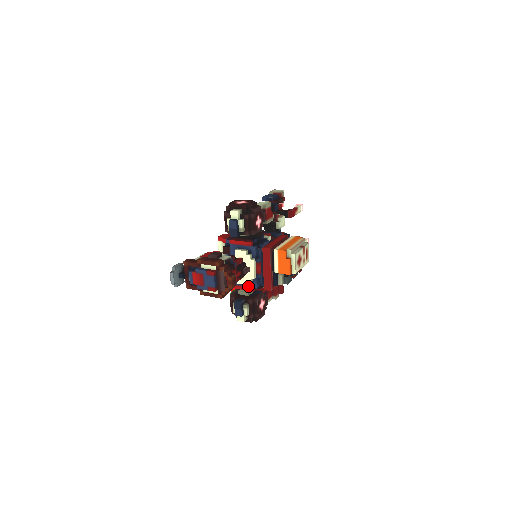
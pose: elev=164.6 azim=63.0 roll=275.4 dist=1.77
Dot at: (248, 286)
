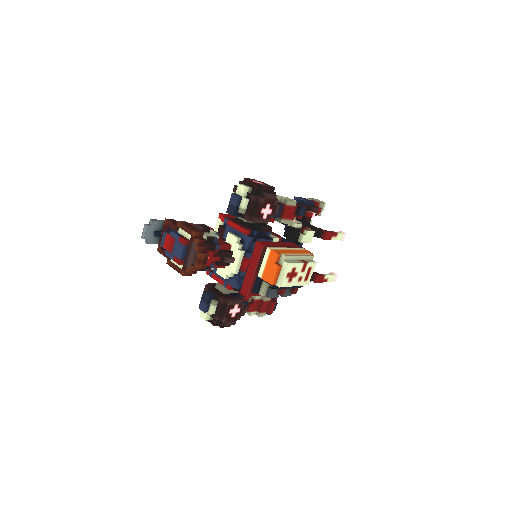
Dot at: (226, 281)
